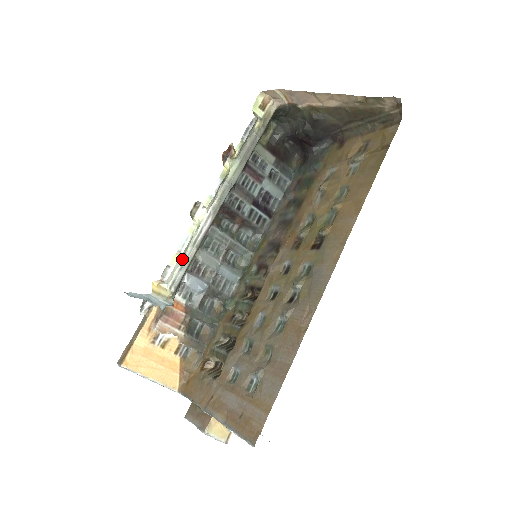
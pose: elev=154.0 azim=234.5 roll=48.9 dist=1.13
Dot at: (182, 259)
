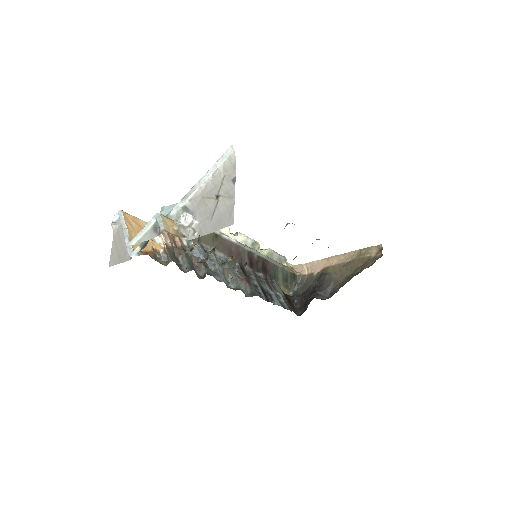
Dot at: occluded
